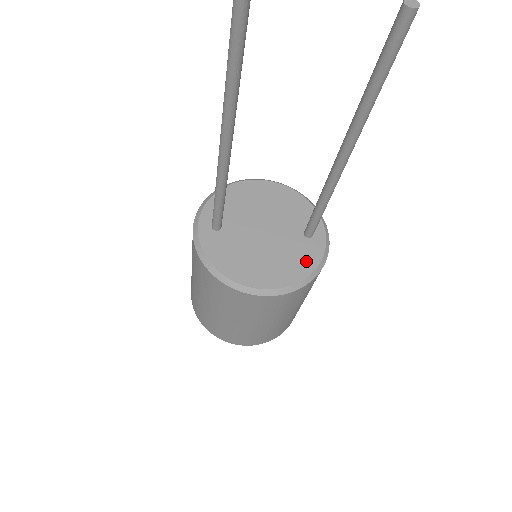
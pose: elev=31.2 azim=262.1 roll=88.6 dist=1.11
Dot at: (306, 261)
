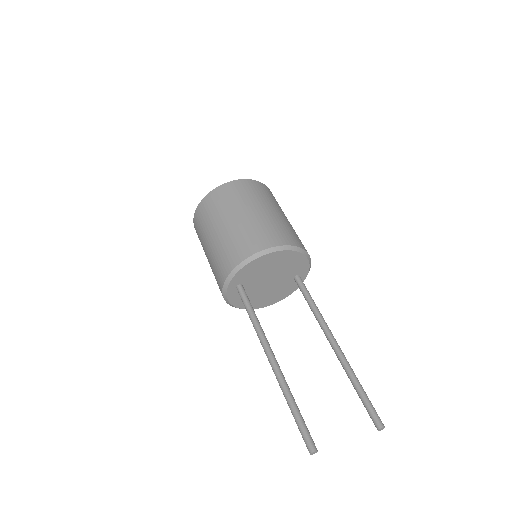
Dot at: (289, 291)
